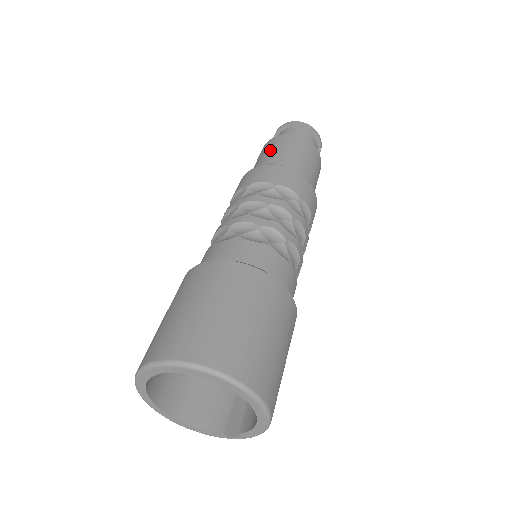
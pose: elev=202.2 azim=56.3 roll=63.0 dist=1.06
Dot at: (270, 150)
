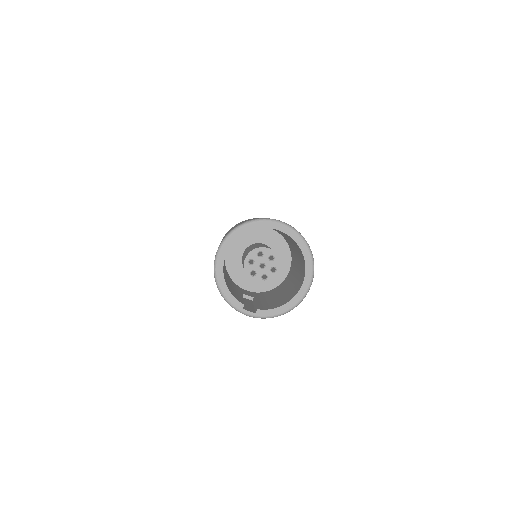
Dot at: occluded
